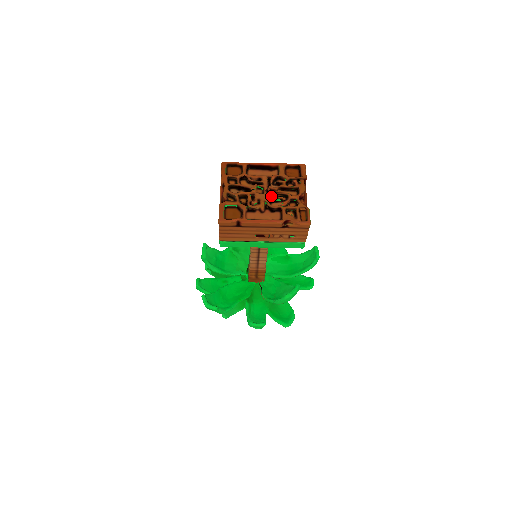
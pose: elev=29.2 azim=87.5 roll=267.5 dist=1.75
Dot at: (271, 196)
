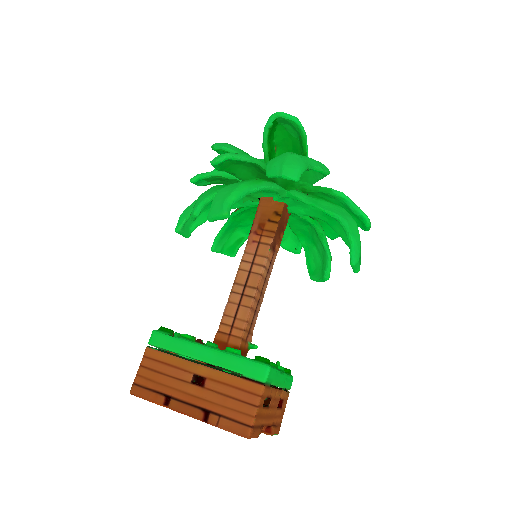
Dot at: occluded
